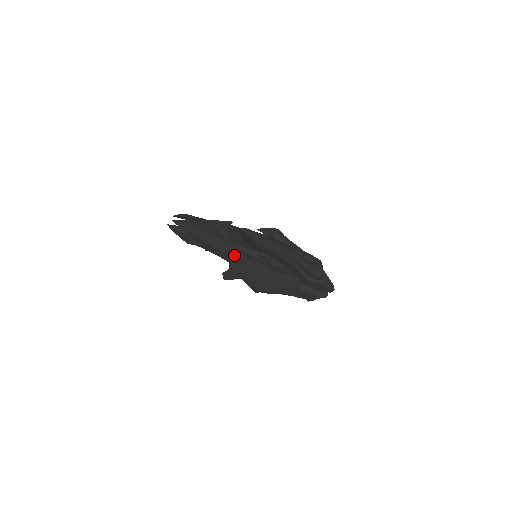
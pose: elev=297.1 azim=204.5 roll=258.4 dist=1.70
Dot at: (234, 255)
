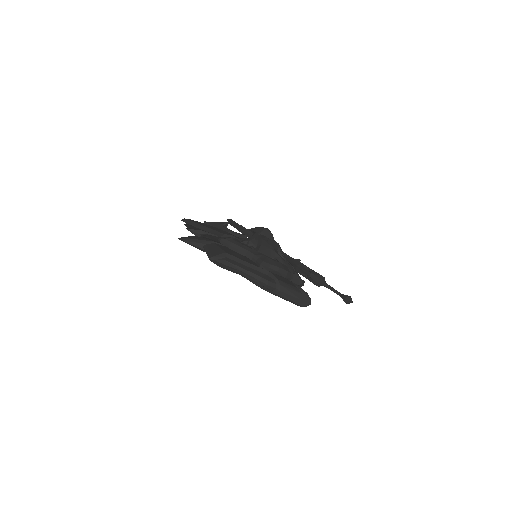
Dot at: occluded
